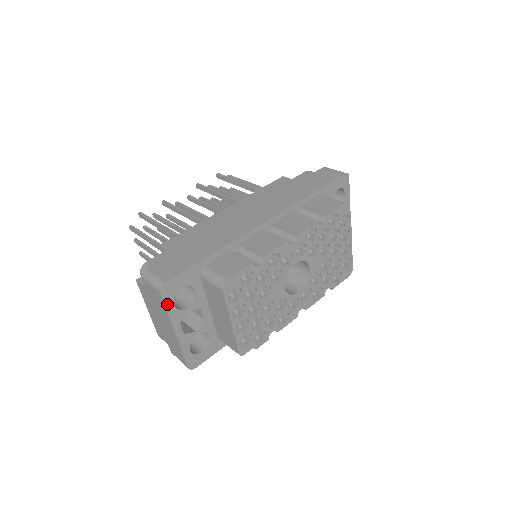
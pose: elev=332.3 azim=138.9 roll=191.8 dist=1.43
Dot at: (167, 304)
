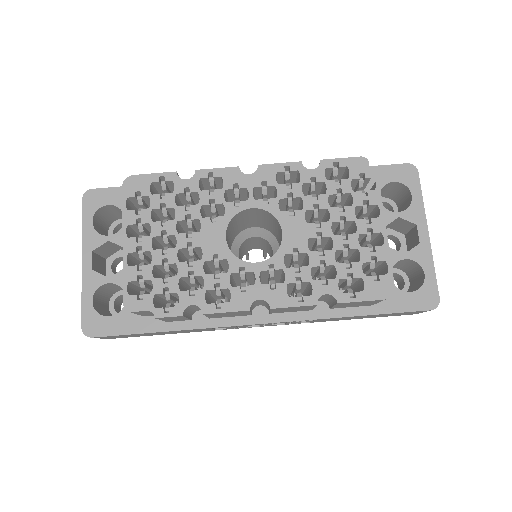
Dot at: (85, 216)
